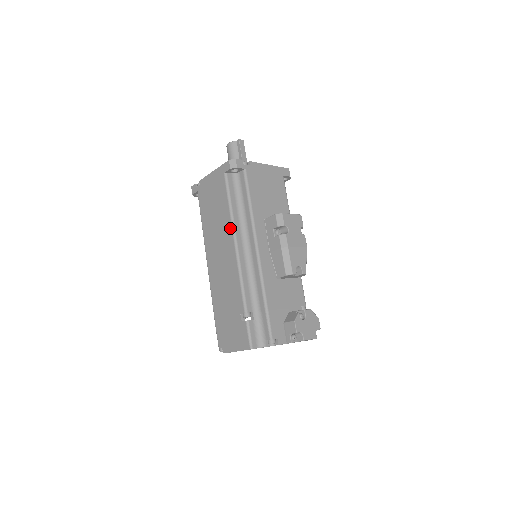
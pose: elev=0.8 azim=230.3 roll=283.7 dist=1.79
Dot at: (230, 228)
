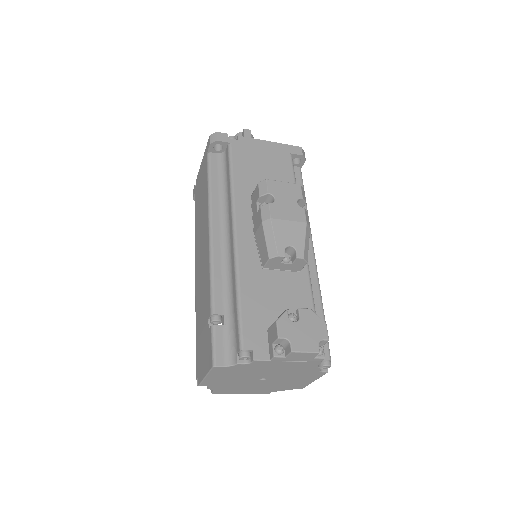
Dot at: (207, 212)
